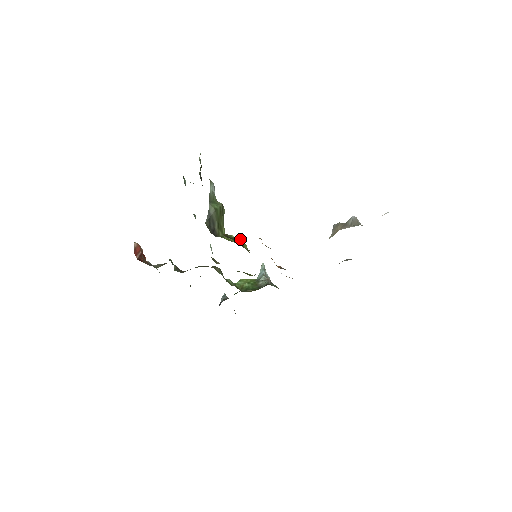
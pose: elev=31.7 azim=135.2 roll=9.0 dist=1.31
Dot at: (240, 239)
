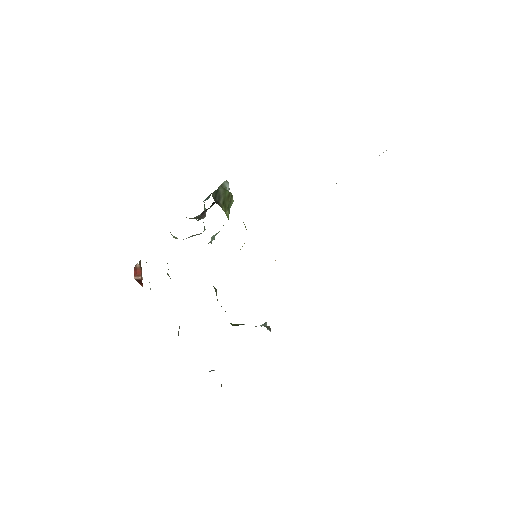
Dot at: occluded
